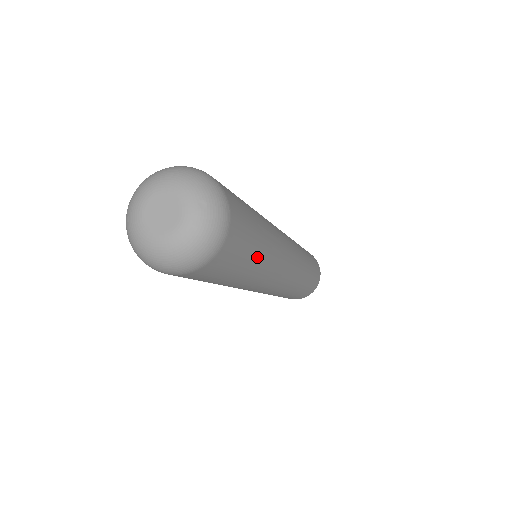
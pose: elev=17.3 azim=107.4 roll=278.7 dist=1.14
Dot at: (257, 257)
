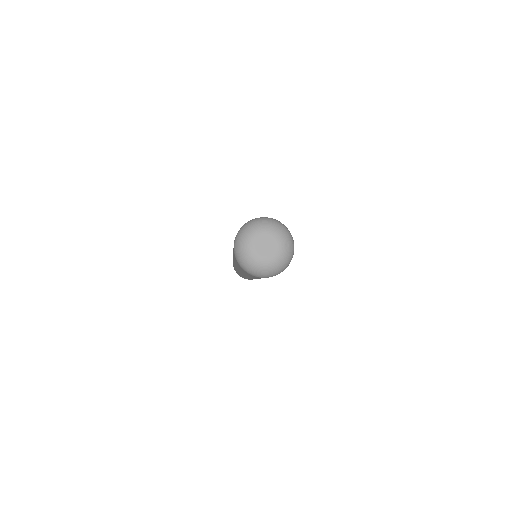
Dot at: occluded
